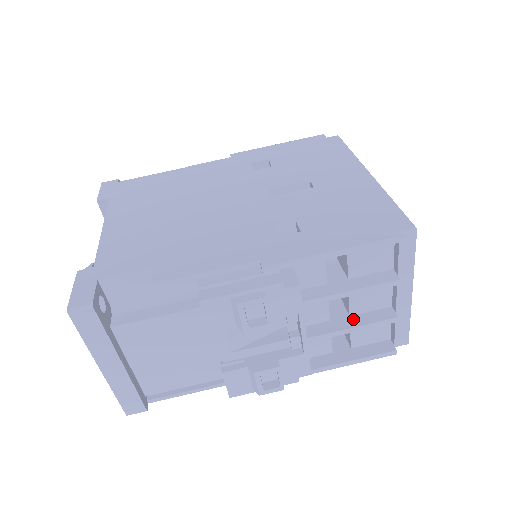
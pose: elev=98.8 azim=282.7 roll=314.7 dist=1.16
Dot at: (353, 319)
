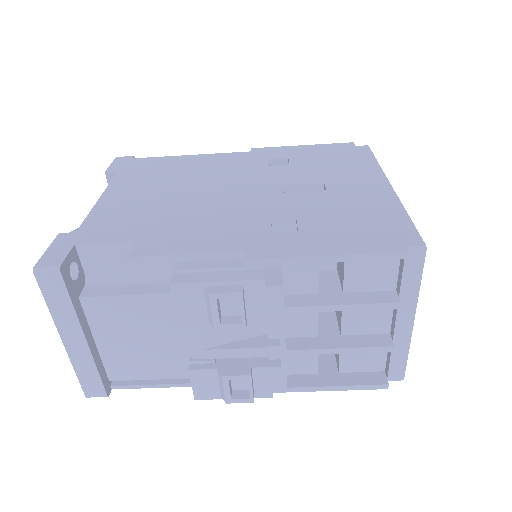
Dot at: (343, 339)
